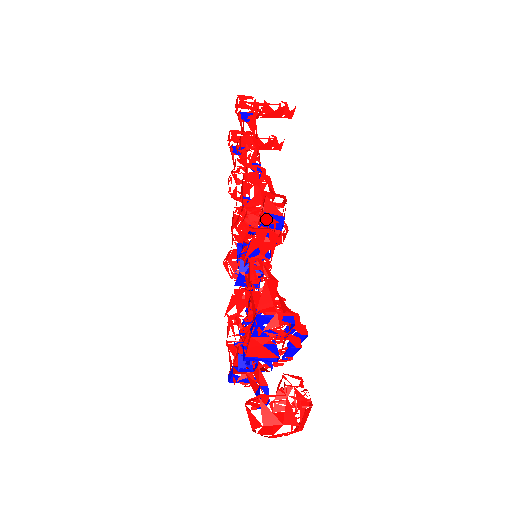
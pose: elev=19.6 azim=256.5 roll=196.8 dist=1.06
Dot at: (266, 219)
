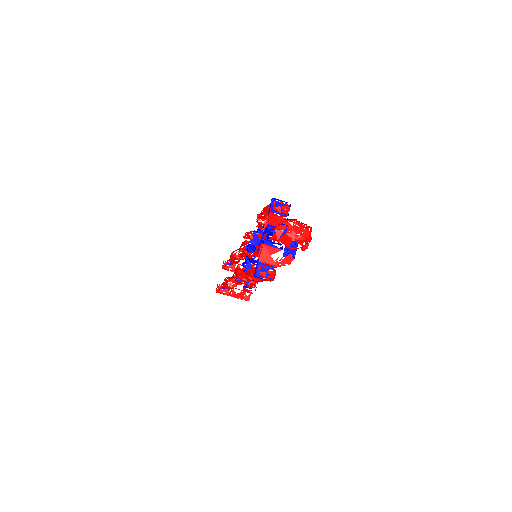
Dot at: occluded
